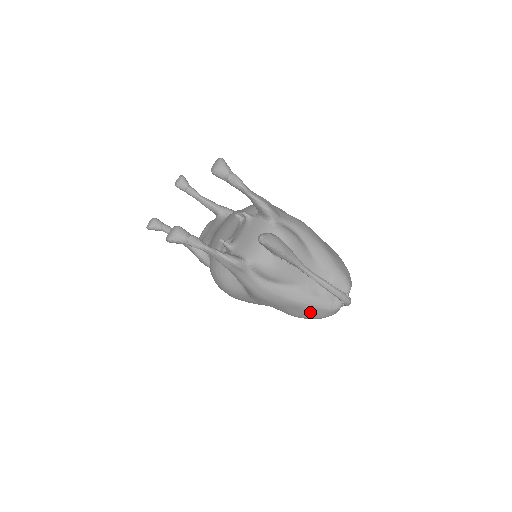
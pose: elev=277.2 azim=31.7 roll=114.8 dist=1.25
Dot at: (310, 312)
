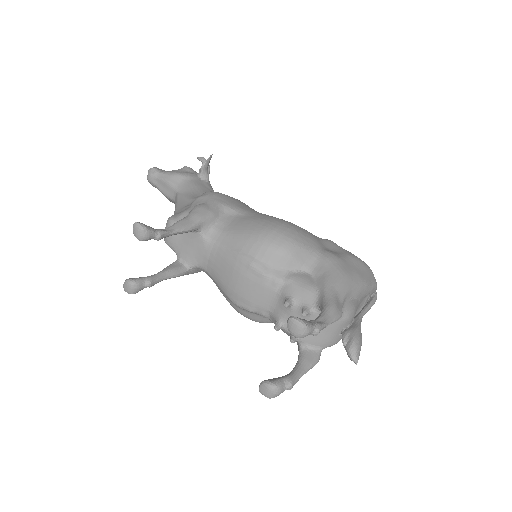
Dot at: occluded
